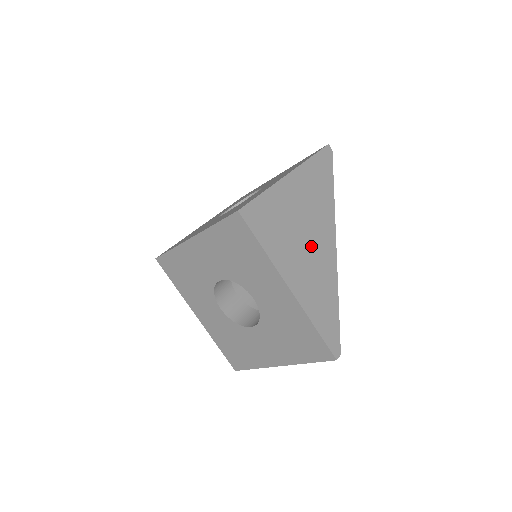
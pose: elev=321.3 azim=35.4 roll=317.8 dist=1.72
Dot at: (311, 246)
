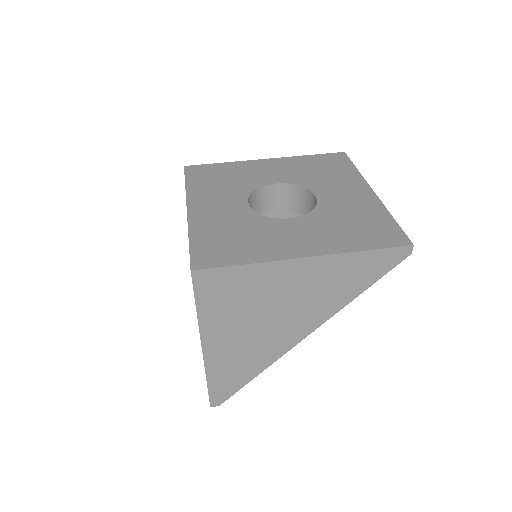
Dot at: (266, 329)
